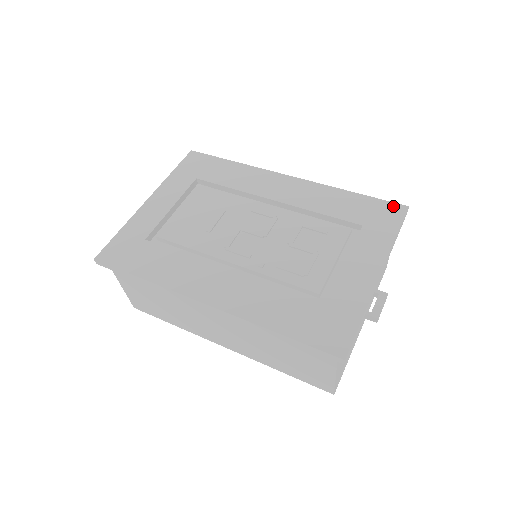
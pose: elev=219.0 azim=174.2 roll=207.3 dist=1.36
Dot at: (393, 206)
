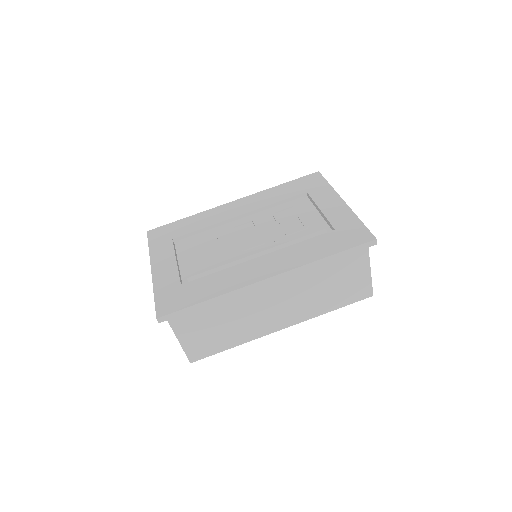
Dot at: (311, 176)
